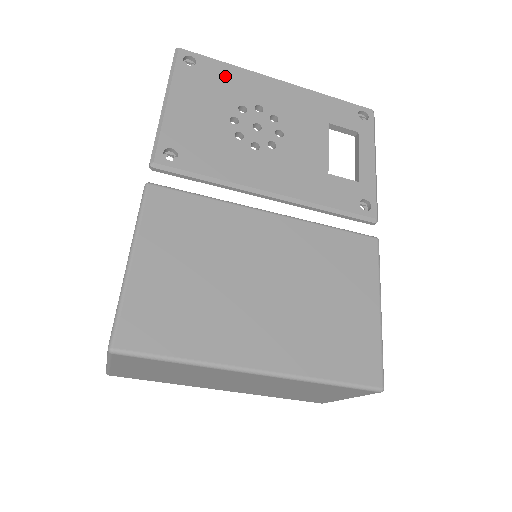
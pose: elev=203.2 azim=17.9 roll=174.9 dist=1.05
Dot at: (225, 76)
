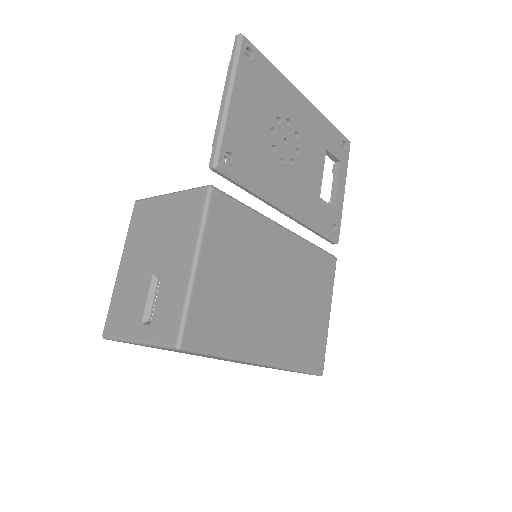
Dot at: (271, 80)
